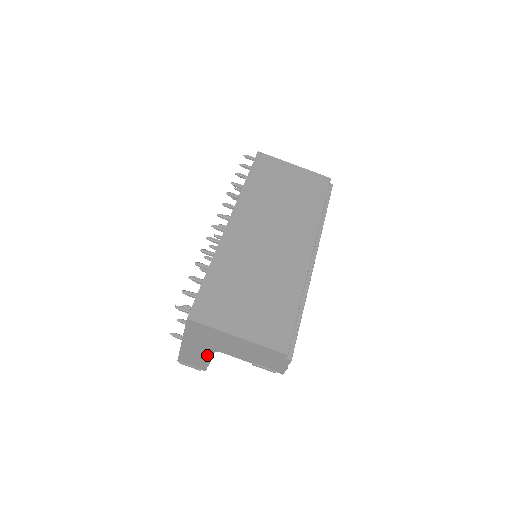
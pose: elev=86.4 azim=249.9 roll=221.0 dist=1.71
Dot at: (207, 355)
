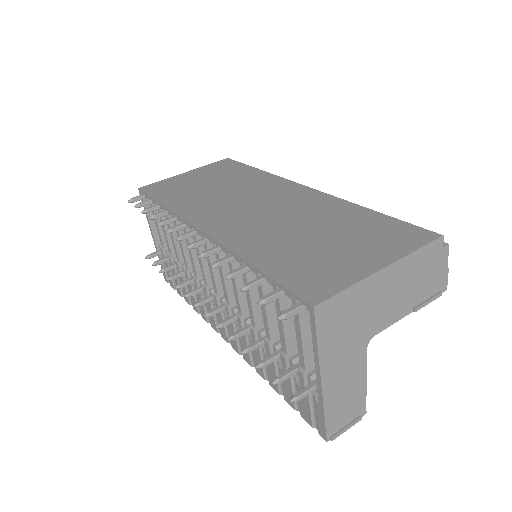
Dot at: (359, 369)
